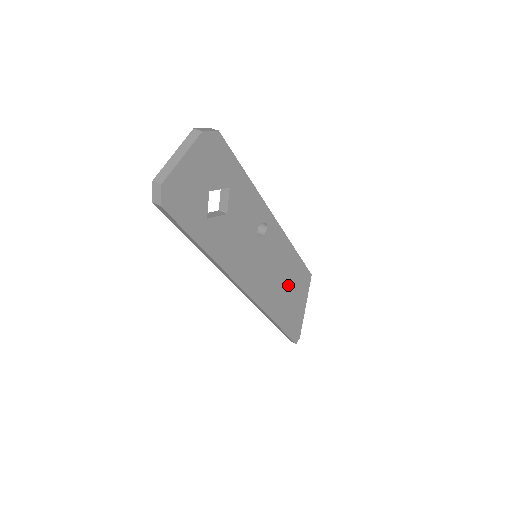
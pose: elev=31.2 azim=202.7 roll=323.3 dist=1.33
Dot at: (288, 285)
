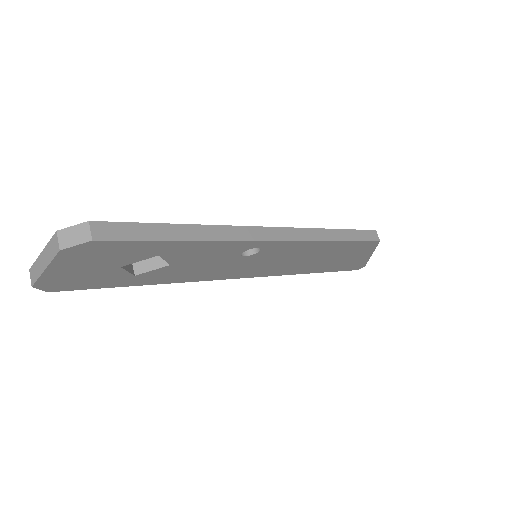
Dot at: (328, 256)
